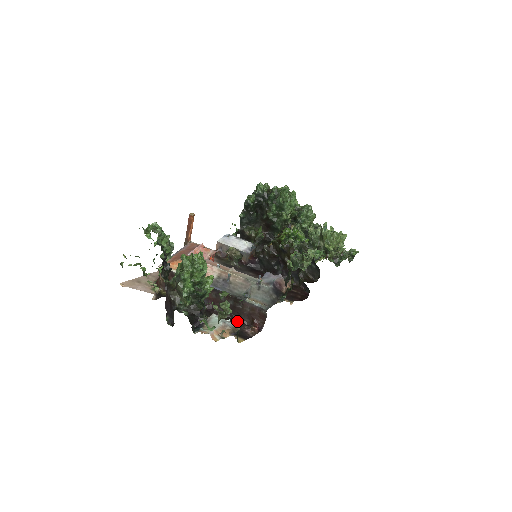
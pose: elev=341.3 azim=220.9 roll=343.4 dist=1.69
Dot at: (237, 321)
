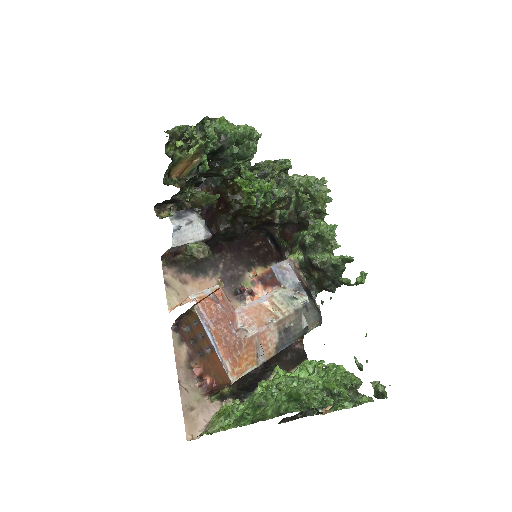
Dot at: occluded
